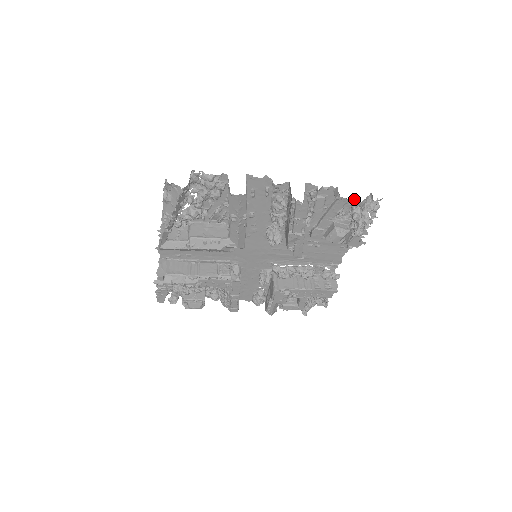
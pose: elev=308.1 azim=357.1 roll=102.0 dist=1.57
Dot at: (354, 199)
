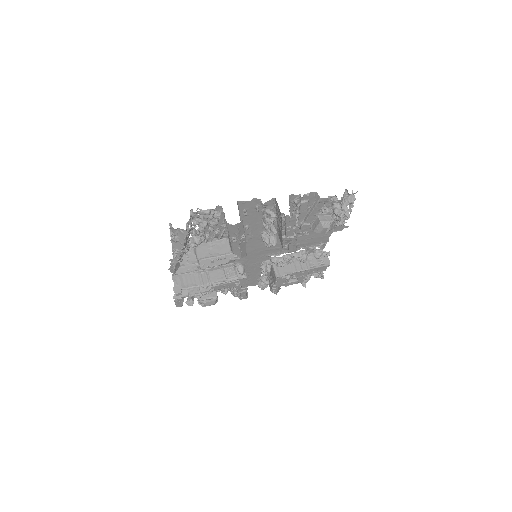
Dot at: (332, 196)
